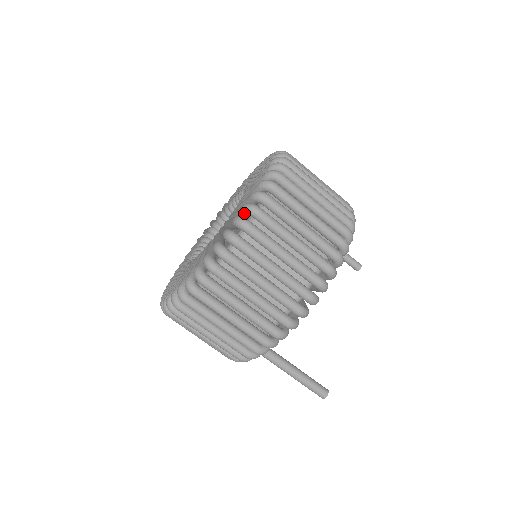
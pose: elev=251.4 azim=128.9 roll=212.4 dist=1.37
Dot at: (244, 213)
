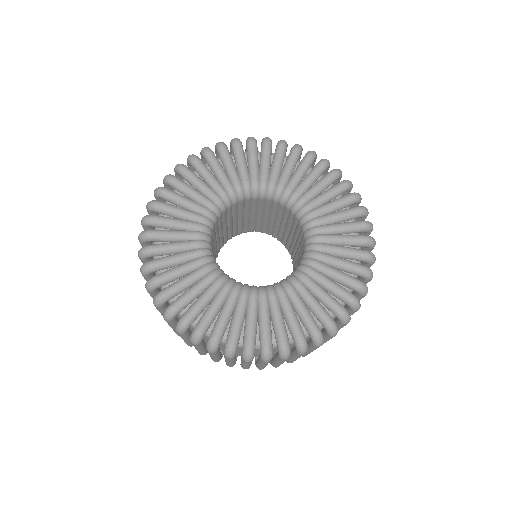
Dot at: (365, 261)
